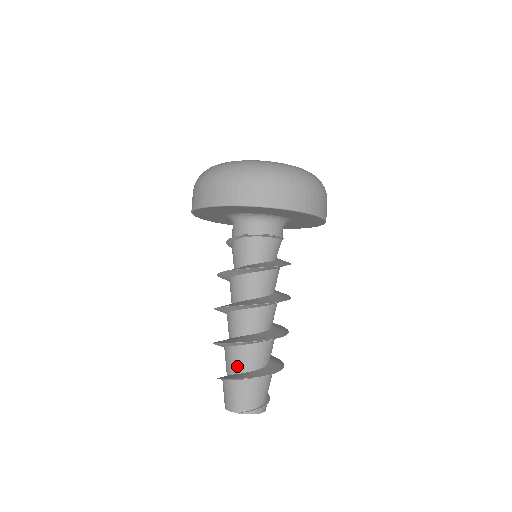
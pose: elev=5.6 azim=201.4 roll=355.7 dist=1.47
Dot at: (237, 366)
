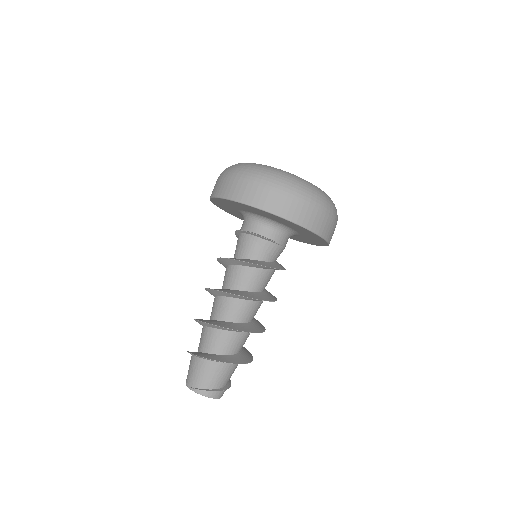
Dot at: (200, 345)
